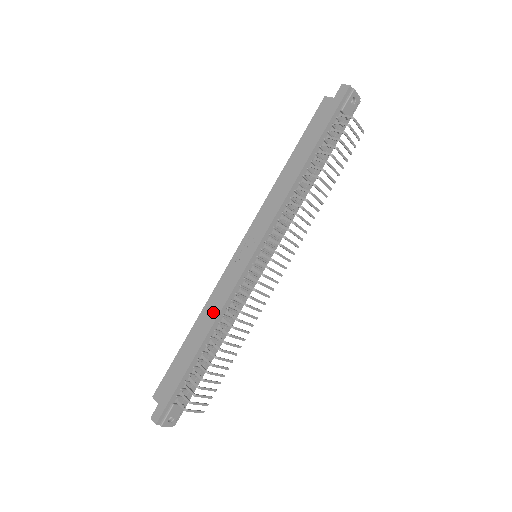
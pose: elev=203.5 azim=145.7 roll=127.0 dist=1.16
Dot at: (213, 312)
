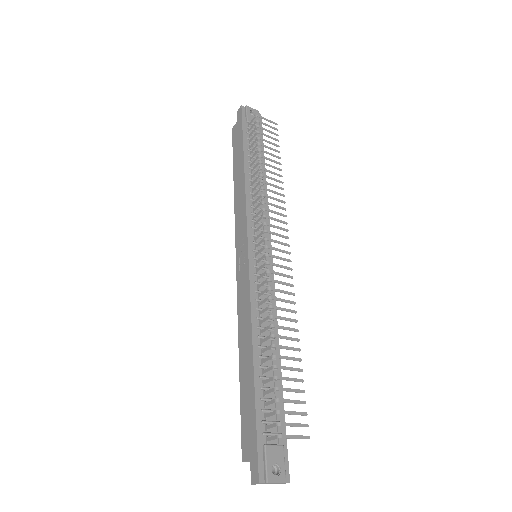
Dot at: (246, 323)
